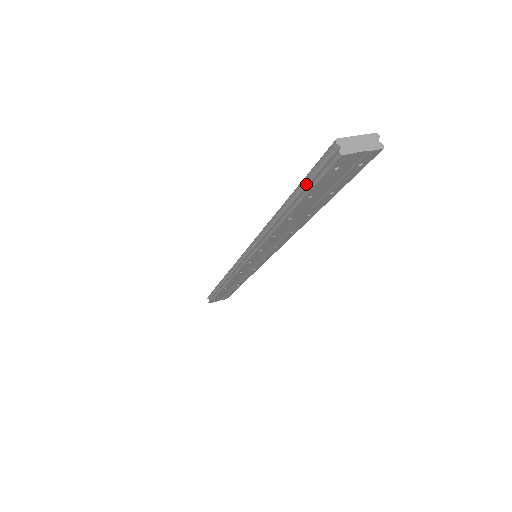
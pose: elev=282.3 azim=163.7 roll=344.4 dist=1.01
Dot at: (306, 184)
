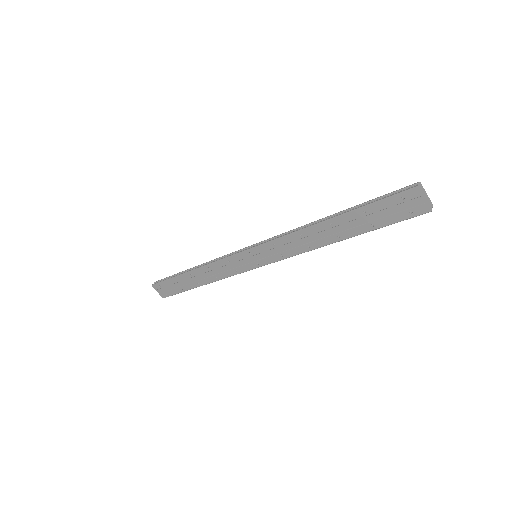
Dot at: (372, 202)
